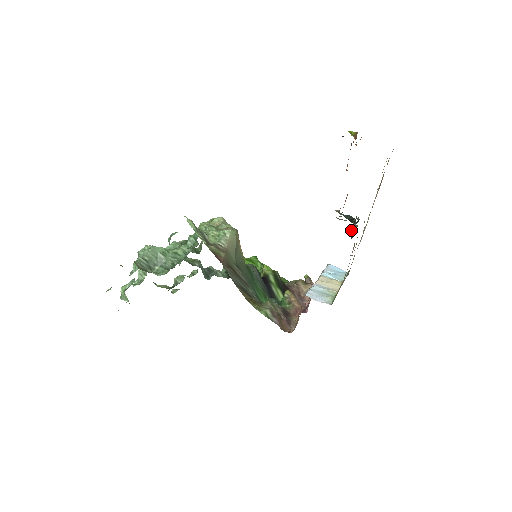
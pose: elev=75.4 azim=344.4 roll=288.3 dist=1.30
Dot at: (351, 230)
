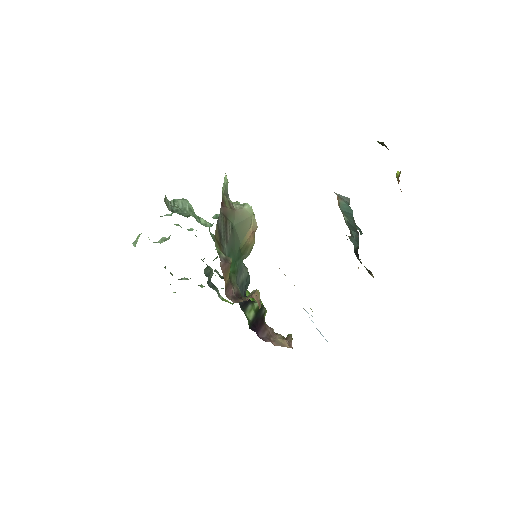
Dot at: occluded
